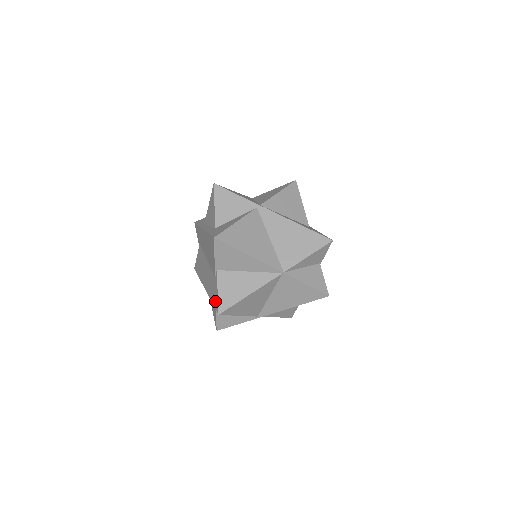
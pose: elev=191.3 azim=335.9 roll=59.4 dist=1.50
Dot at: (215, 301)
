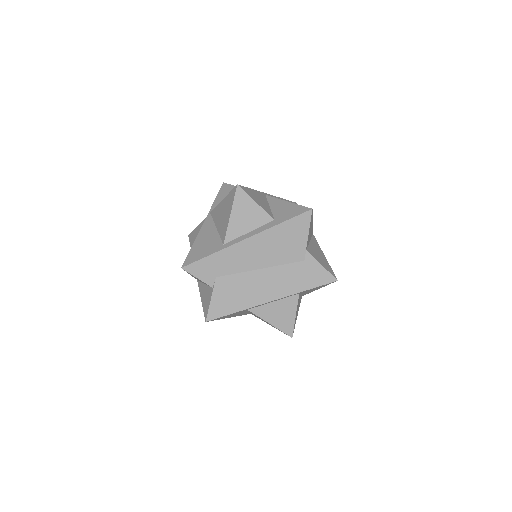
Dot at: (320, 278)
